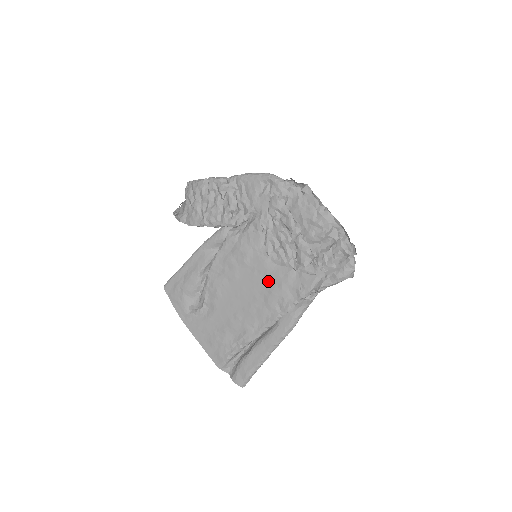
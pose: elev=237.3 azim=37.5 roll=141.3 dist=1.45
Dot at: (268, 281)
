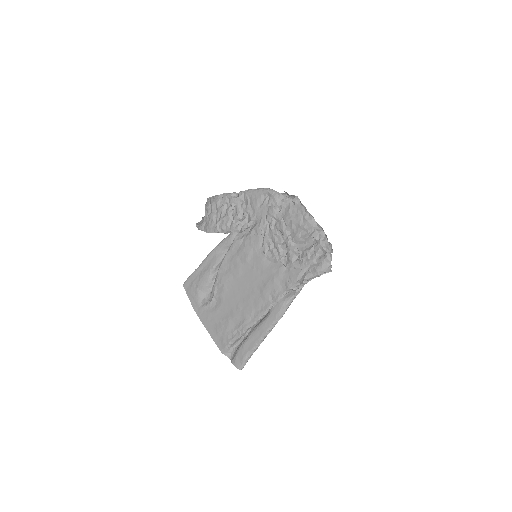
Dot at: (264, 276)
